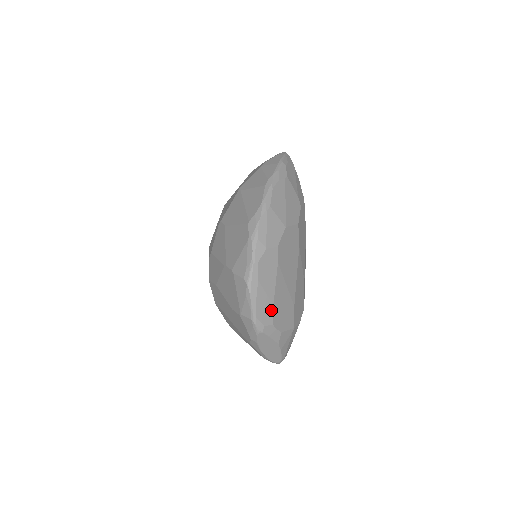
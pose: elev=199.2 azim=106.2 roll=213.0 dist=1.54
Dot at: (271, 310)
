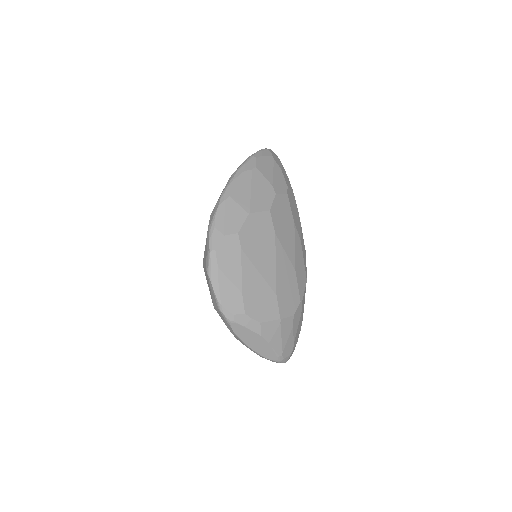
Dot at: (240, 298)
